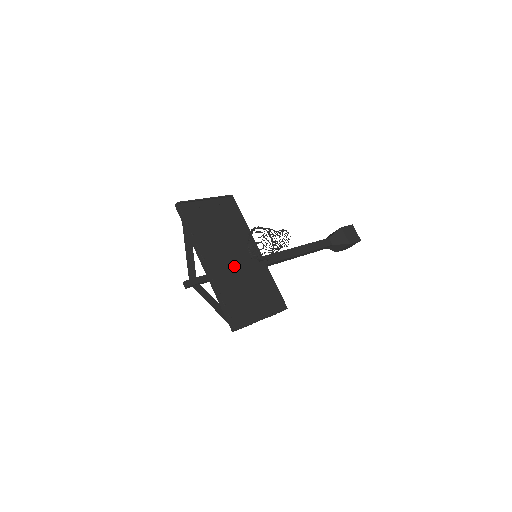
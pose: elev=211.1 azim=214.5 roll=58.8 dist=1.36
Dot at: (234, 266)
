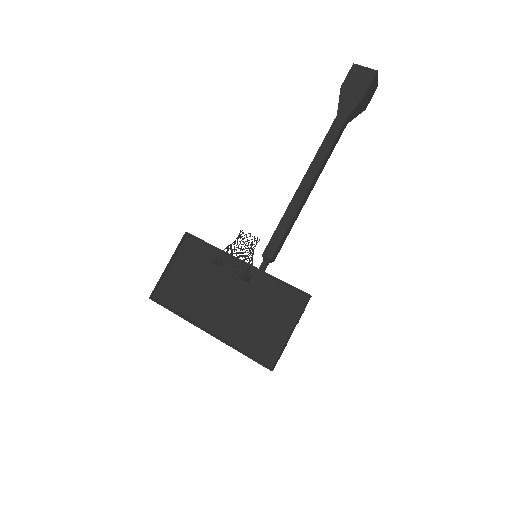
Dot at: (233, 305)
